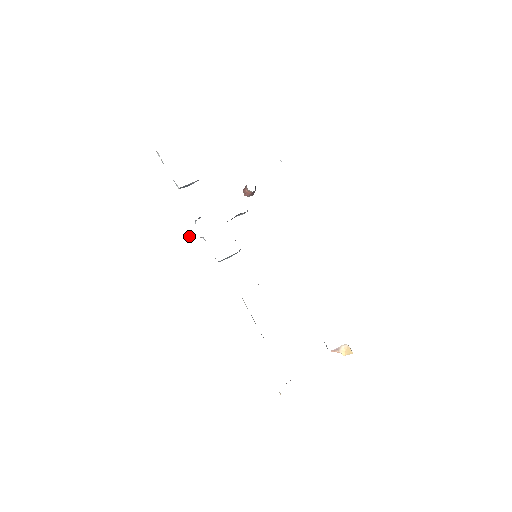
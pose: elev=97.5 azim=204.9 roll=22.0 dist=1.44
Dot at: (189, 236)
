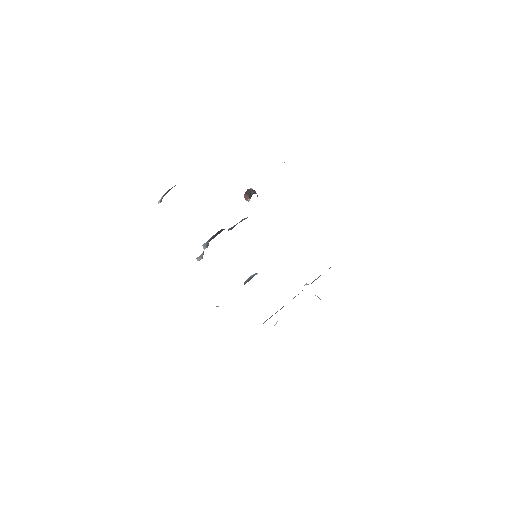
Dot at: occluded
